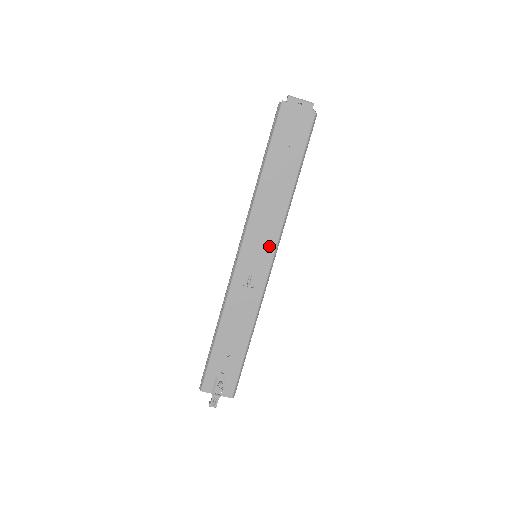
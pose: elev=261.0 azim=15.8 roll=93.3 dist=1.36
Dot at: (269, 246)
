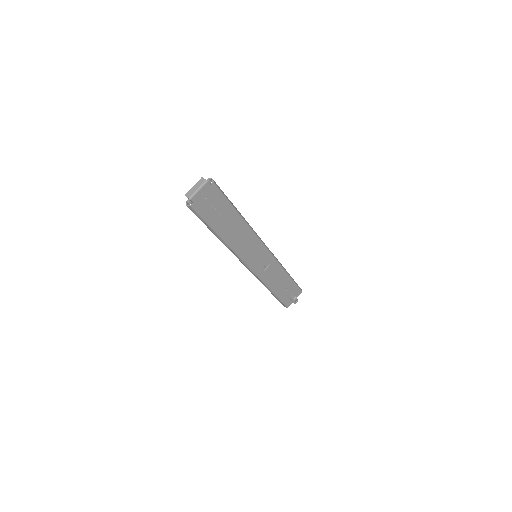
Dot at: (259, 248)
